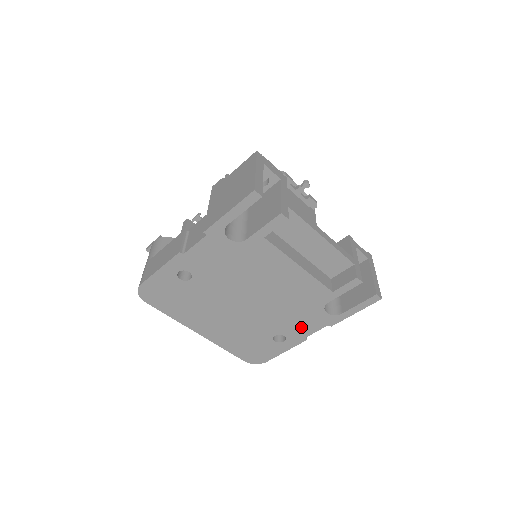
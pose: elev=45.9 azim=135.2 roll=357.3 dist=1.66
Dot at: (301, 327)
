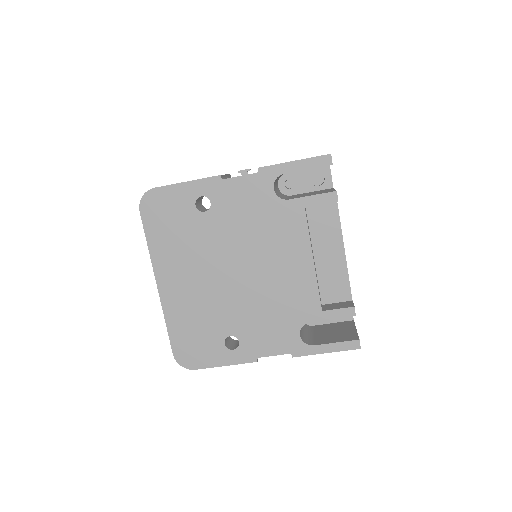
Dot at: (263, 340)
